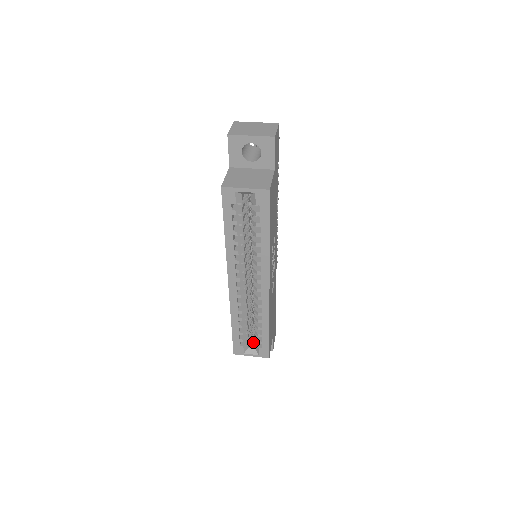
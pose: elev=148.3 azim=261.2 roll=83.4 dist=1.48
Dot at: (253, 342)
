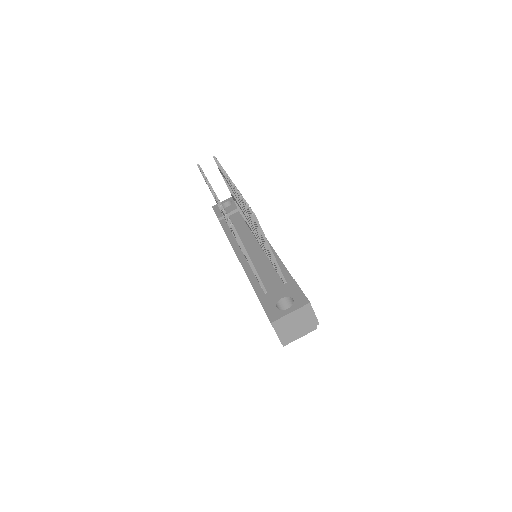
Dot at: occluded
